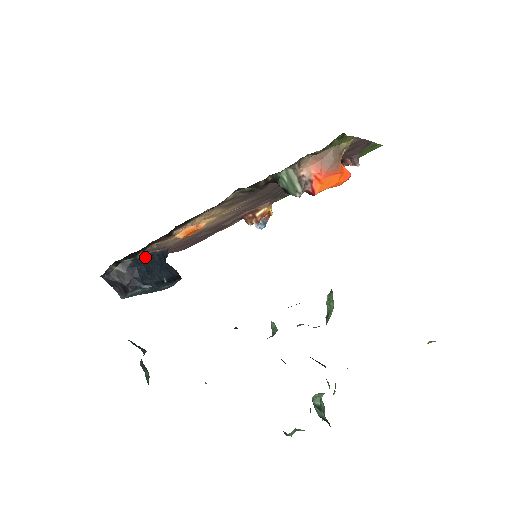
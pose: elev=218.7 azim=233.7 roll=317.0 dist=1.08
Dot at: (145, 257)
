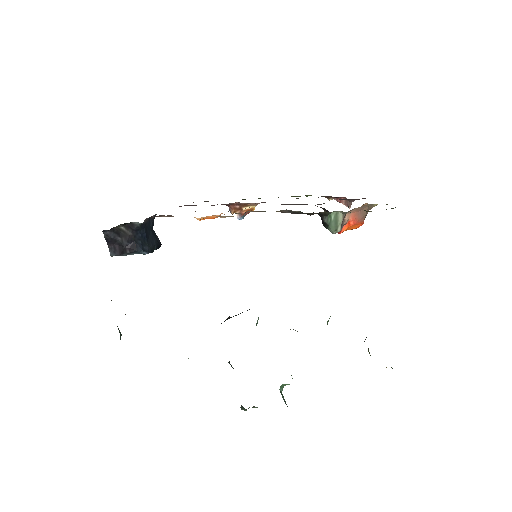
Dot at: (146, 221)
